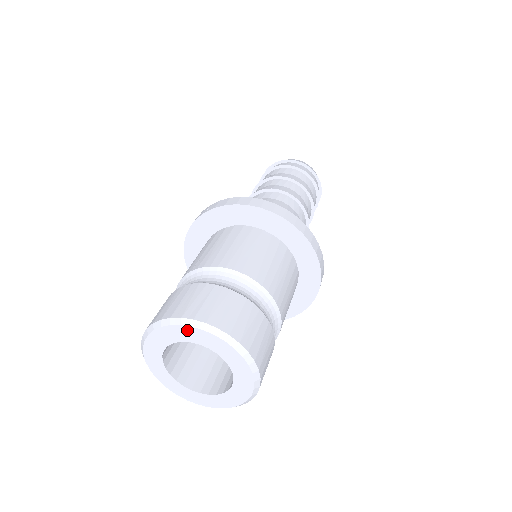
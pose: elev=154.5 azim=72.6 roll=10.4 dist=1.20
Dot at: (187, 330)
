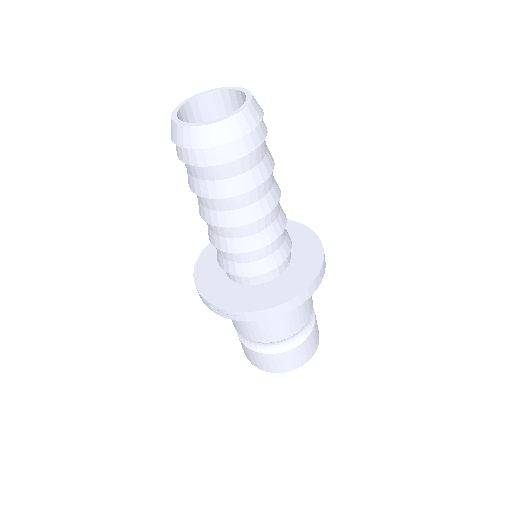
Dot at: occluded
